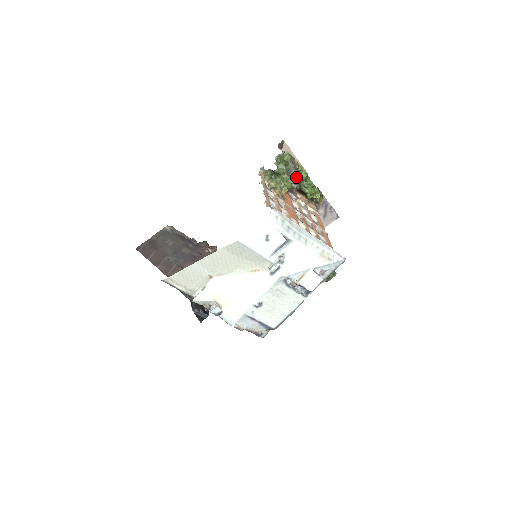
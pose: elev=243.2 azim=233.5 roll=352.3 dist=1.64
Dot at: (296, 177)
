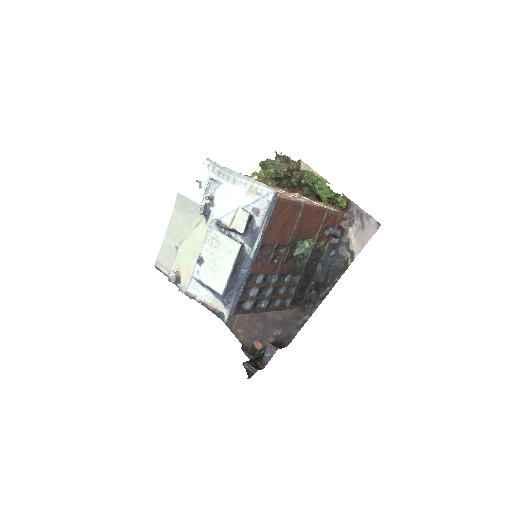
Dot at: (278, 163)
